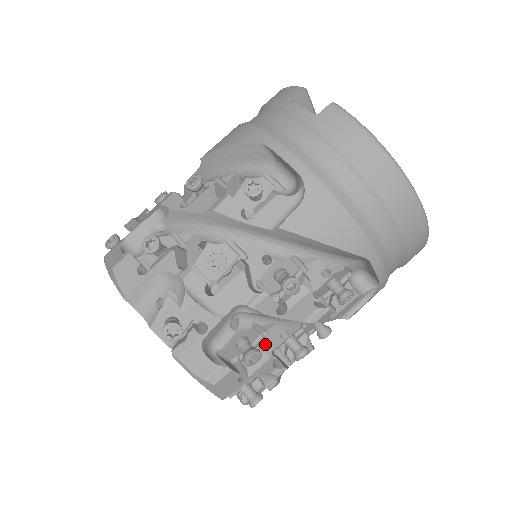
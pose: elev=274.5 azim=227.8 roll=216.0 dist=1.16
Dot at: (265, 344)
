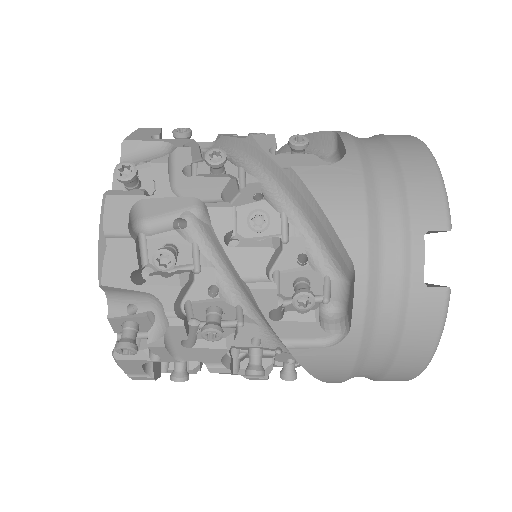
Dot at: (198, 365)
